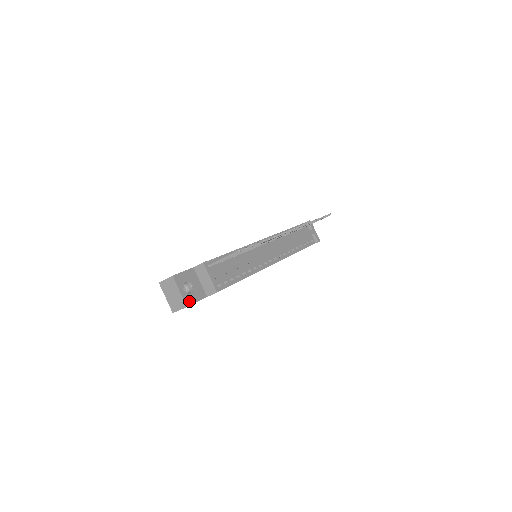
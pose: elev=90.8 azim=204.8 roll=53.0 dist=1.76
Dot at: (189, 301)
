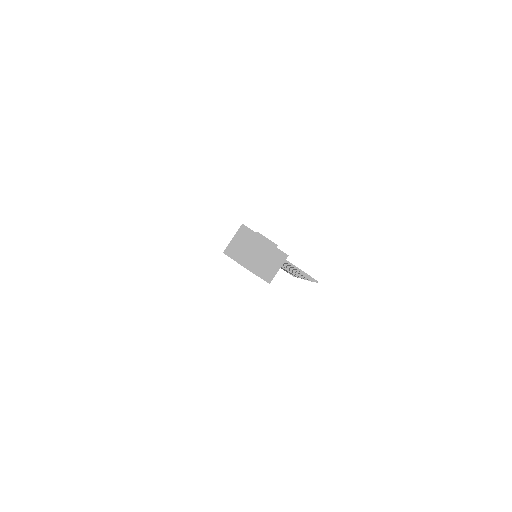
Dot at: (259, 272)
